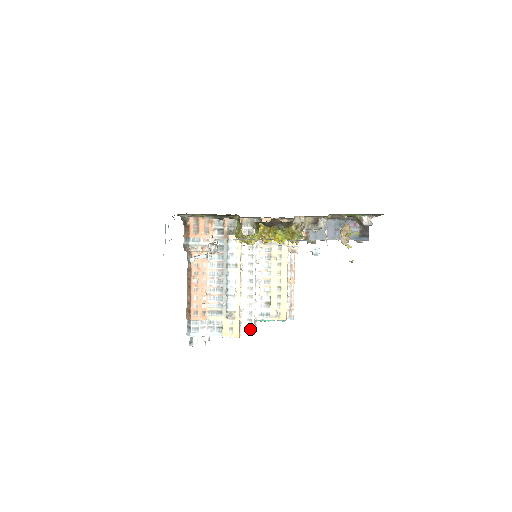
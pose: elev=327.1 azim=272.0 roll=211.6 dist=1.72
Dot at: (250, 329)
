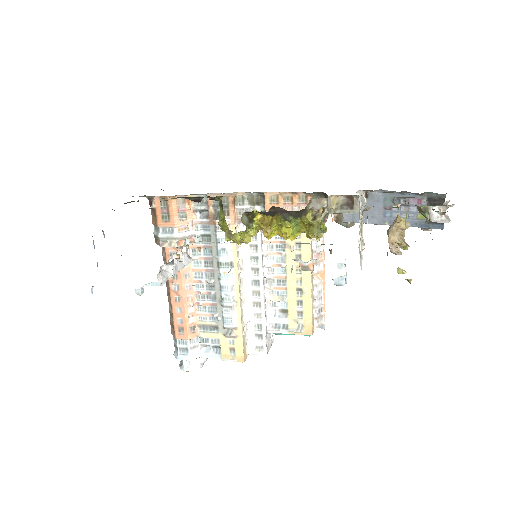
Dot at: (260, 347)
